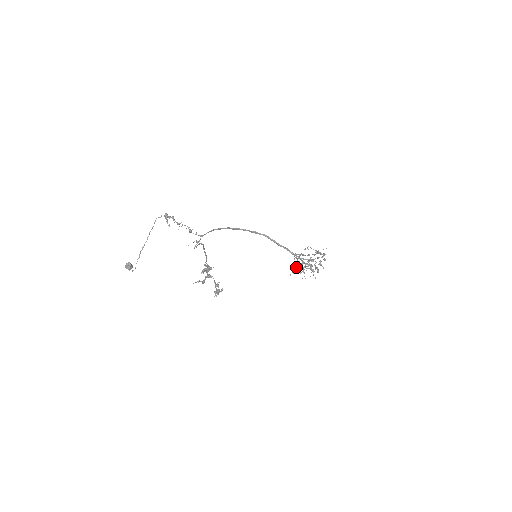
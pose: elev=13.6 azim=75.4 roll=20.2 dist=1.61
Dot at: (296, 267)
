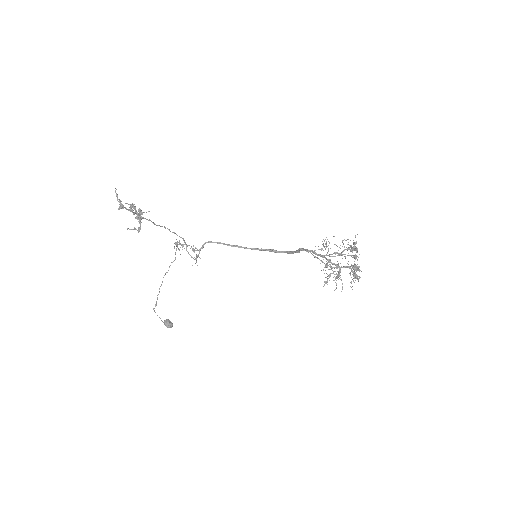
Dot at: (328, 275)
